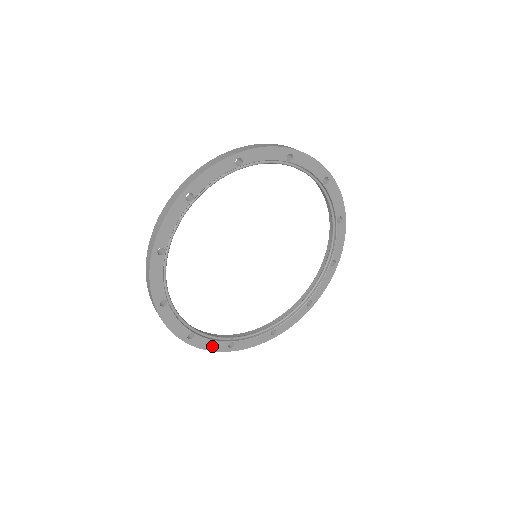
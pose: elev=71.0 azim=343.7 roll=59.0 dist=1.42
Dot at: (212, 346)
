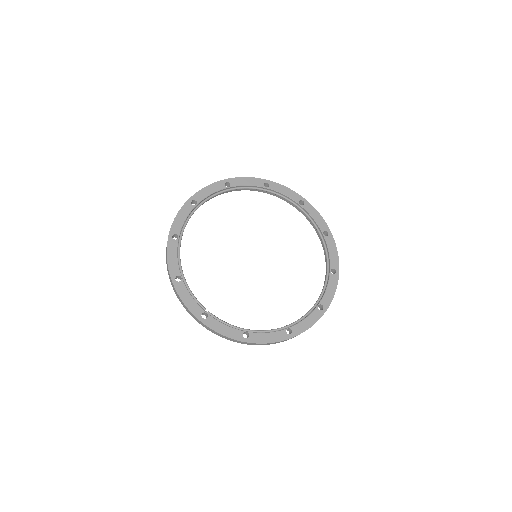
Dot at: (189, 303)
